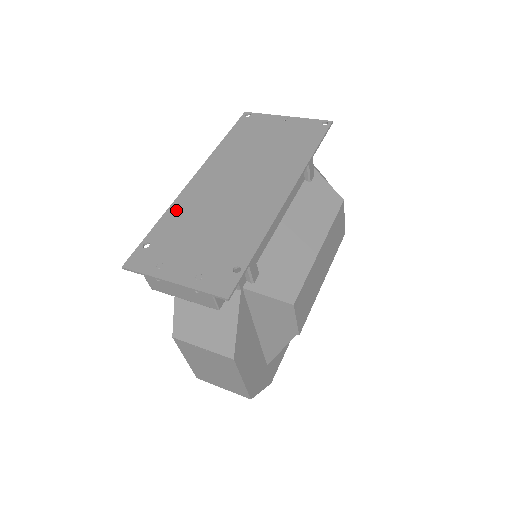
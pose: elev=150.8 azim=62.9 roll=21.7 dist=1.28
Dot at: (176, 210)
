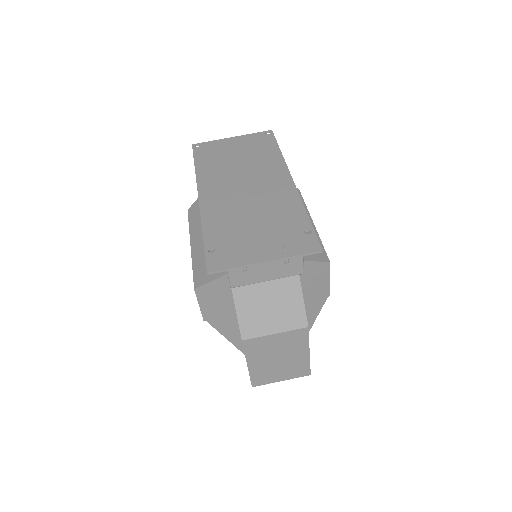
Dot at: (210, 220)
